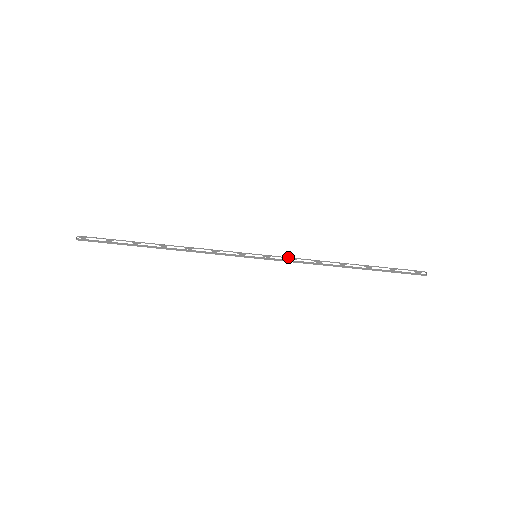
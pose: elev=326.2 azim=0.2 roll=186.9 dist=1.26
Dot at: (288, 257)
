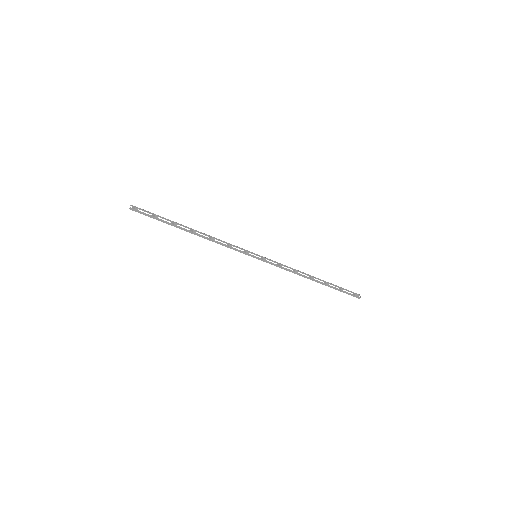
Dot at: (277, 262)
